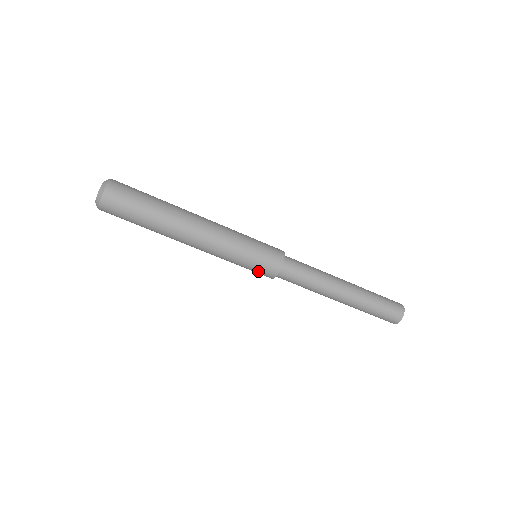
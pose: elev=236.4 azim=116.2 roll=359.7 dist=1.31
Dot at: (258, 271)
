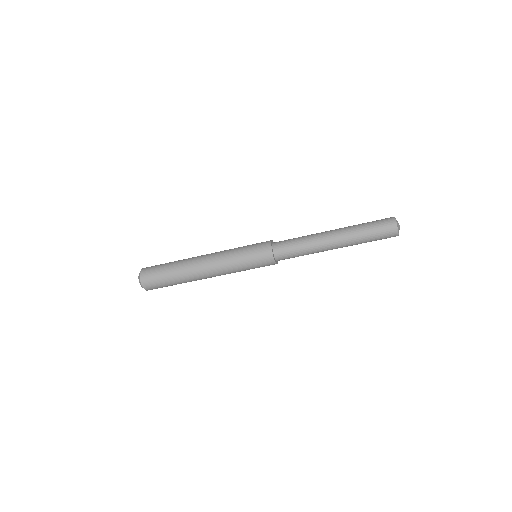
Dot at: occluded
